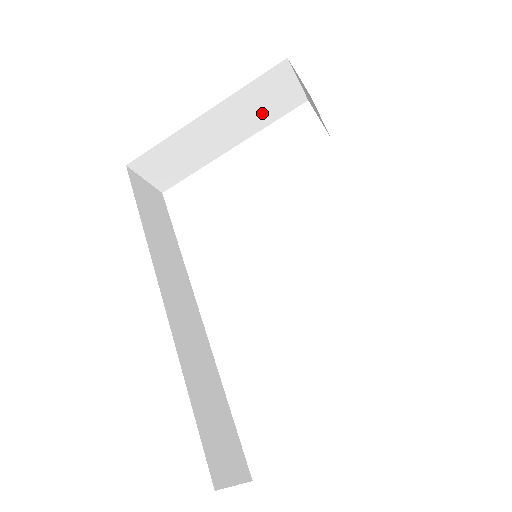
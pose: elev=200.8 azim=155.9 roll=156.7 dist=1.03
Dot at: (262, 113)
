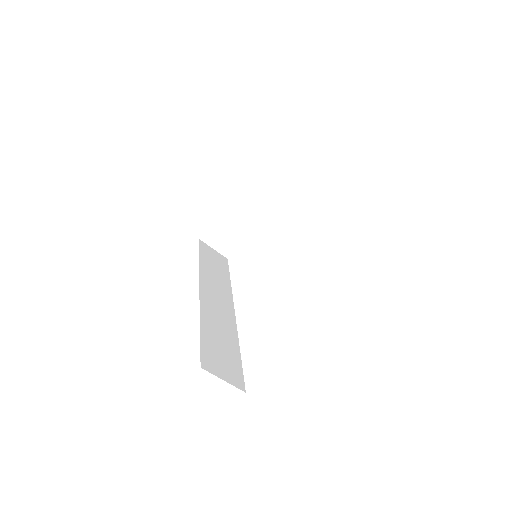
Dot at: (275, 190)
